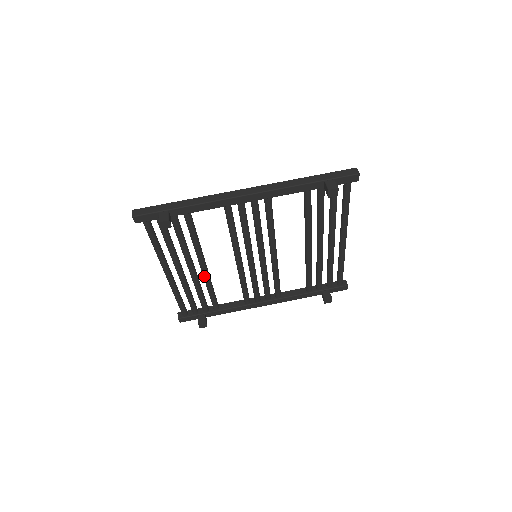
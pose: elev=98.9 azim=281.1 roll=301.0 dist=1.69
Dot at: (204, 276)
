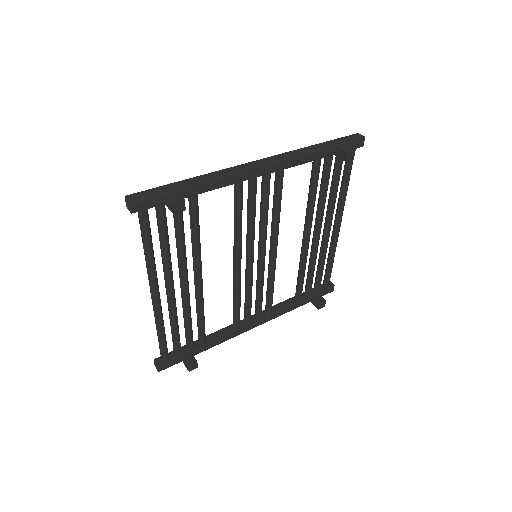
Dot at: (198, 292)
